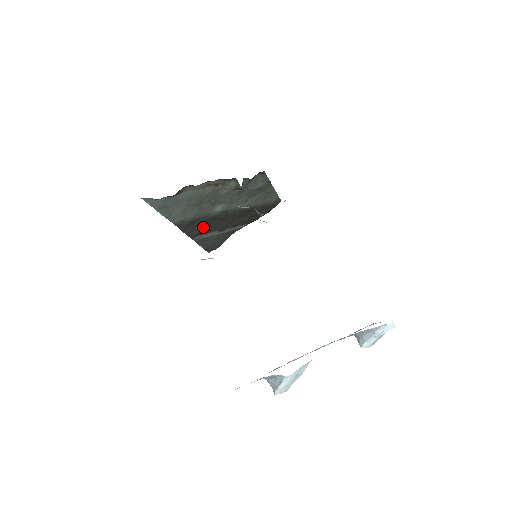
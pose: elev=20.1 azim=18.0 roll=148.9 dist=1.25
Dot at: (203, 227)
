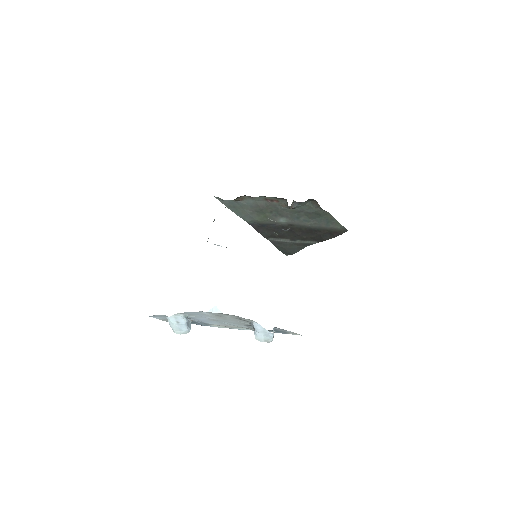
Dot at: occluded
